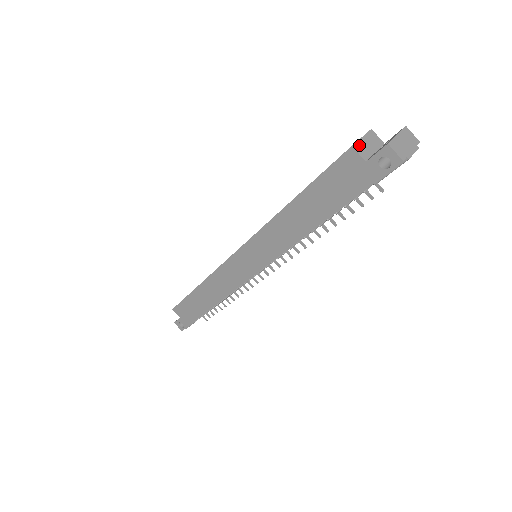
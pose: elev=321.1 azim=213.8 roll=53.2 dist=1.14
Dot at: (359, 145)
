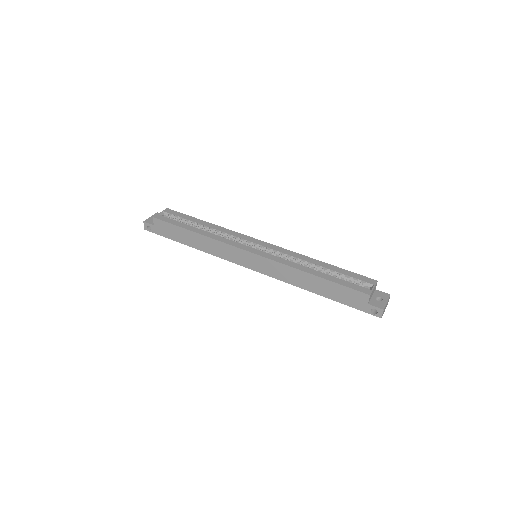
Dot at: occluded
